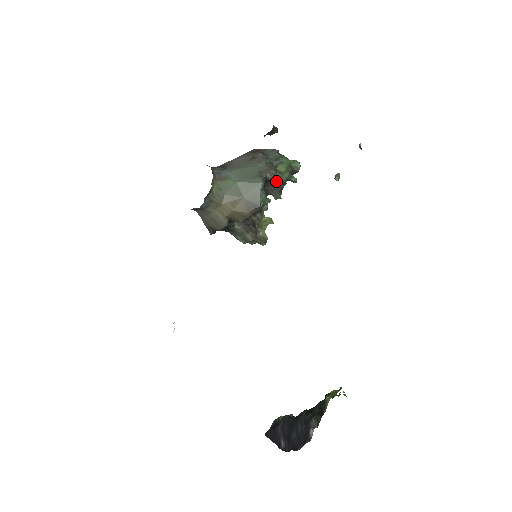
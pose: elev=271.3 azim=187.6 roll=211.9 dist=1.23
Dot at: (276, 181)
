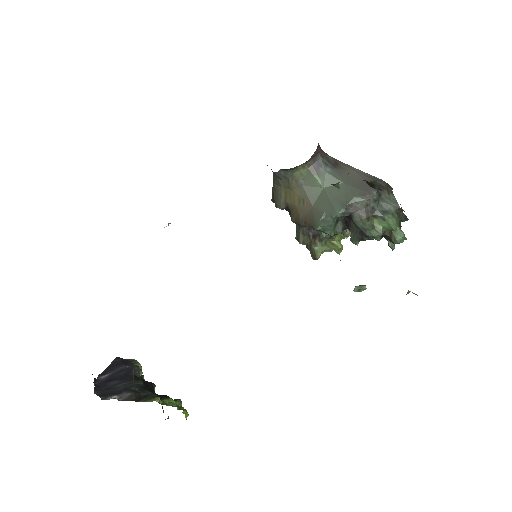
Dot at: (359, 227)
